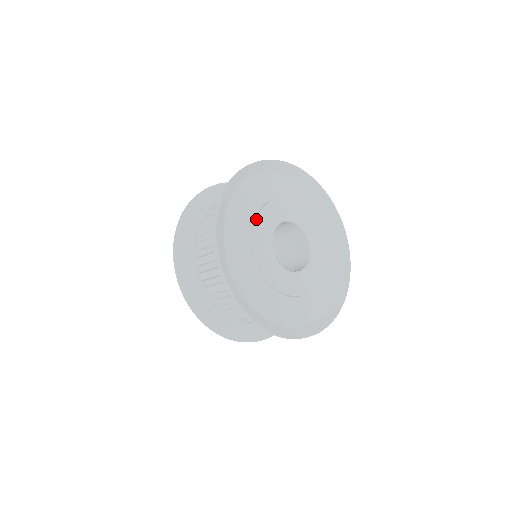
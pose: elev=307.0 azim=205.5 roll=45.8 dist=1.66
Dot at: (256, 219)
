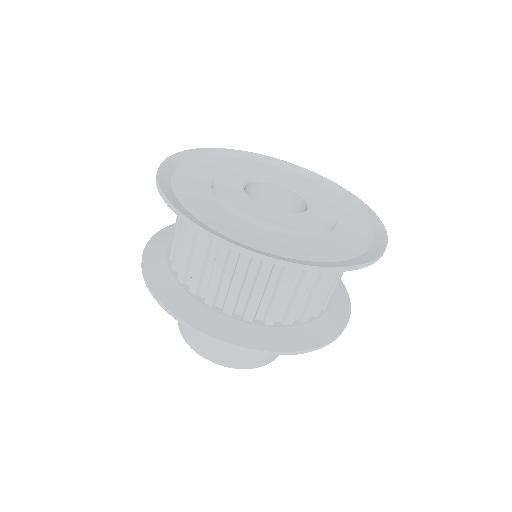
Dot at: (227, 168)
